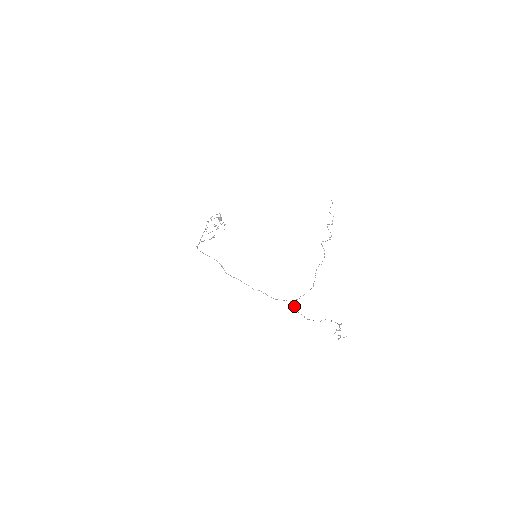
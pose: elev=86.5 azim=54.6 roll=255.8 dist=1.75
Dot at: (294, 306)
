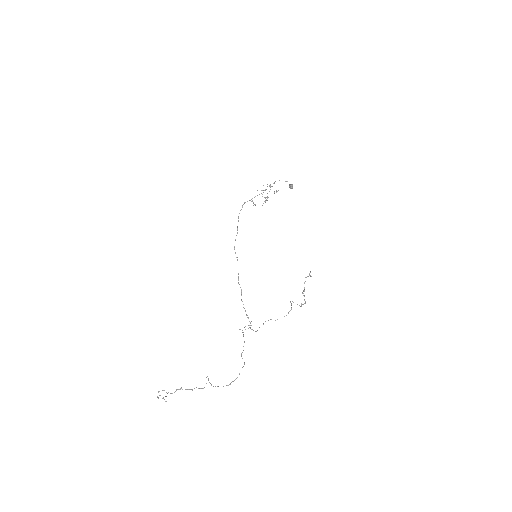
Dot at: (240, 329)
